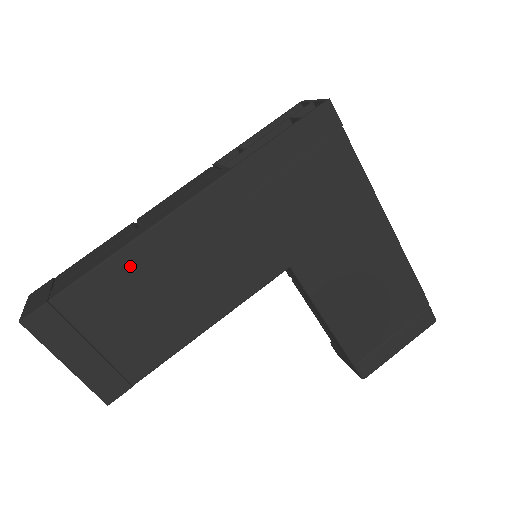
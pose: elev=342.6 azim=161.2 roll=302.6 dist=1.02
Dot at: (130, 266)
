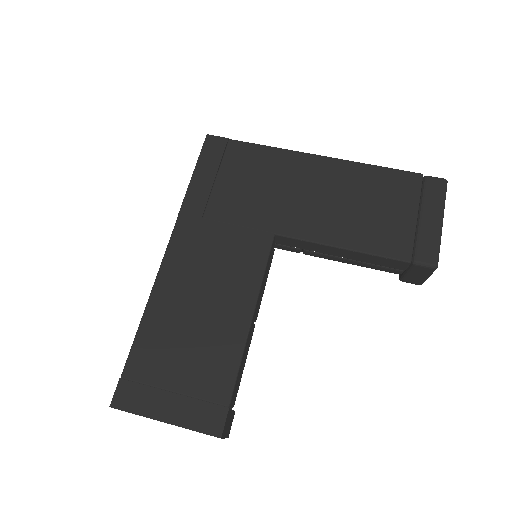
Dot at: (159, 315)
